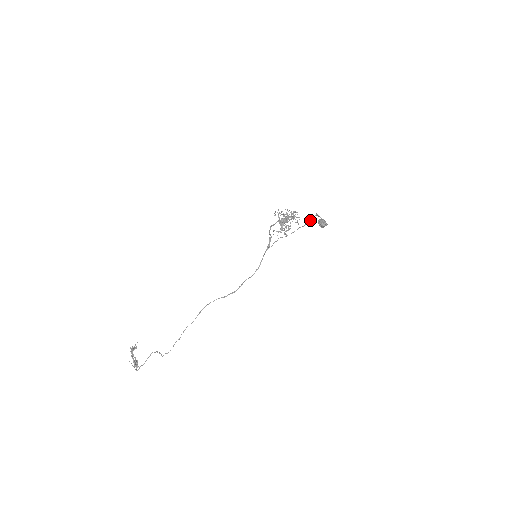
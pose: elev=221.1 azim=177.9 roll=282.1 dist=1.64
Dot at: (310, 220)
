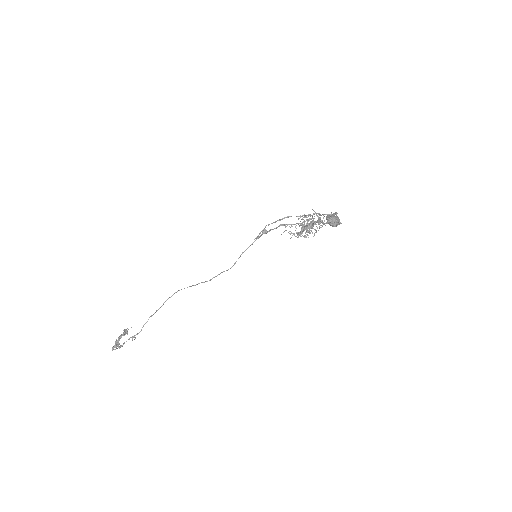
Dot at: (315, 213)
